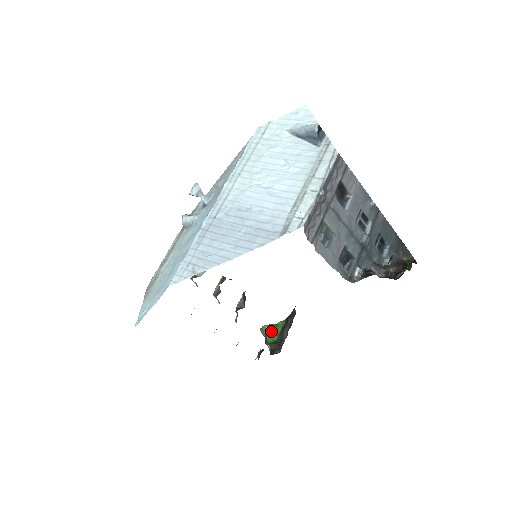
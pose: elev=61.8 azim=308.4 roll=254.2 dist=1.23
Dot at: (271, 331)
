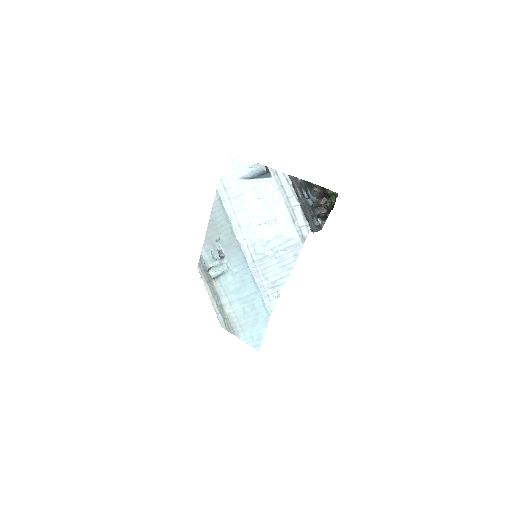
Dot at: occluded
